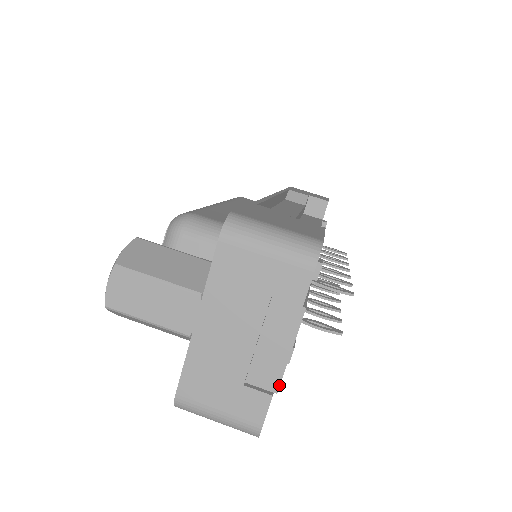
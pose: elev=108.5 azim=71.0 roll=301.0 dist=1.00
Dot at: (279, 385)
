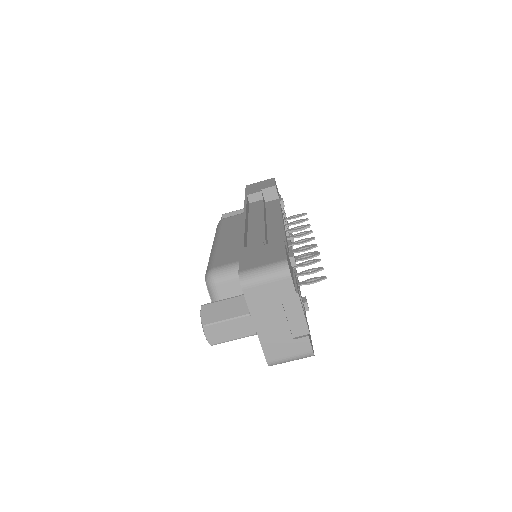
Dot at: (308, 330)
